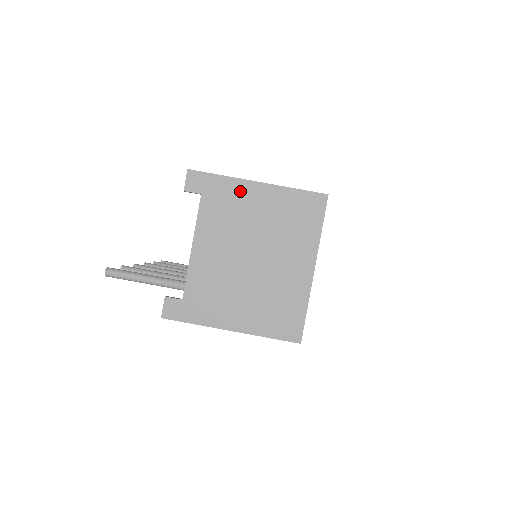
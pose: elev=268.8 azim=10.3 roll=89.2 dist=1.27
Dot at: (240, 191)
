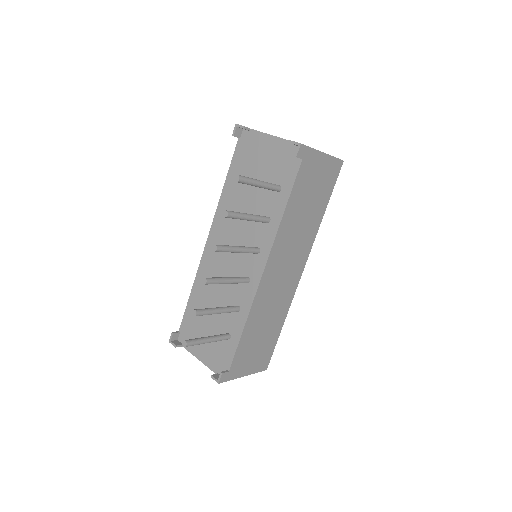
Dot at: occluded
